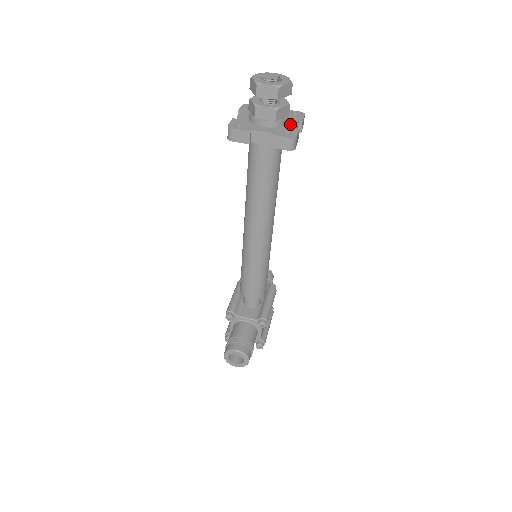
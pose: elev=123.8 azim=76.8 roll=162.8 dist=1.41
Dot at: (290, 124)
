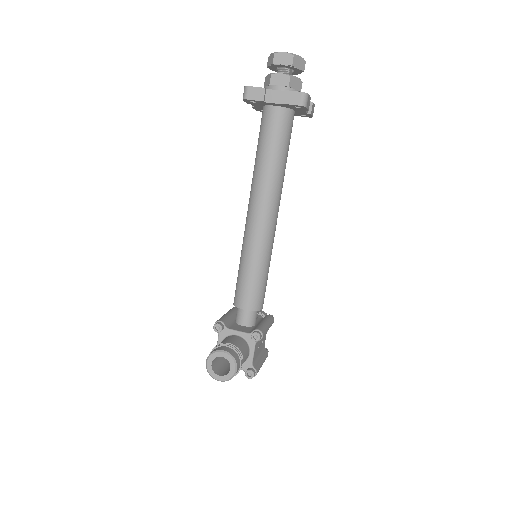
Dot at: occluded
